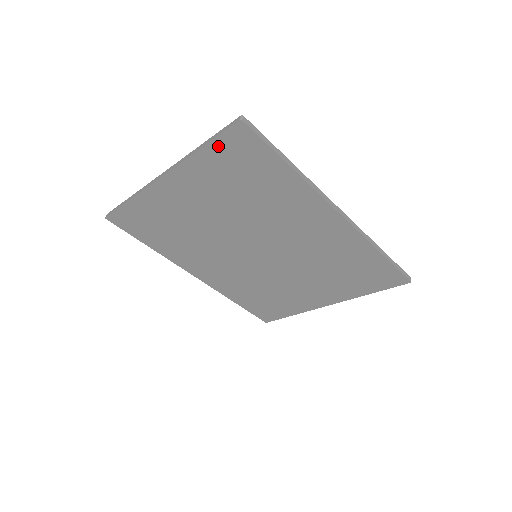
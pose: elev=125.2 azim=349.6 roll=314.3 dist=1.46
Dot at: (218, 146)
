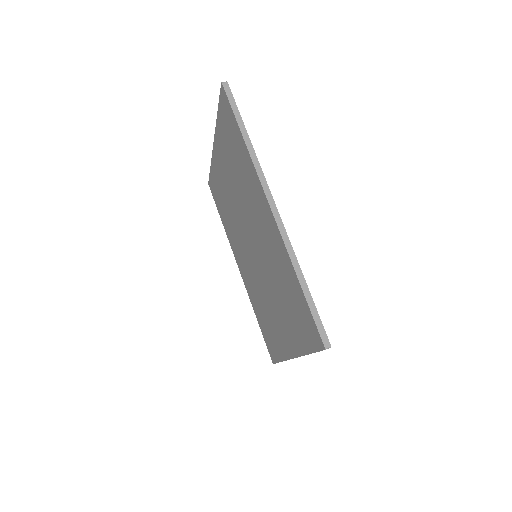
Dot at: (221, 111)
